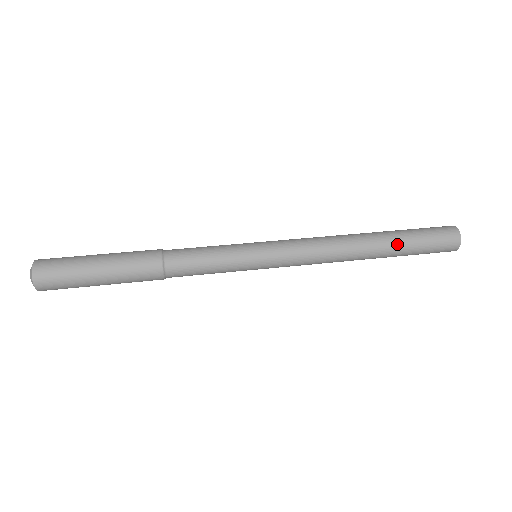
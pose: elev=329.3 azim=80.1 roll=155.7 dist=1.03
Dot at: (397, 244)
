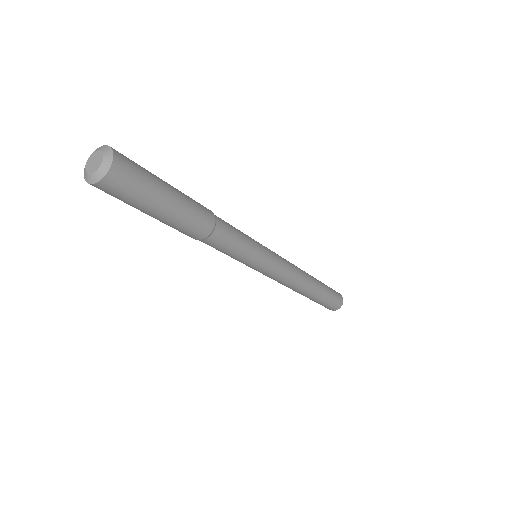
Dot at: (323, 286)
